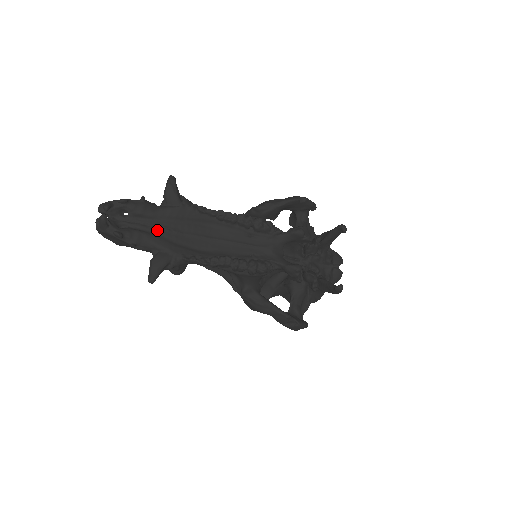
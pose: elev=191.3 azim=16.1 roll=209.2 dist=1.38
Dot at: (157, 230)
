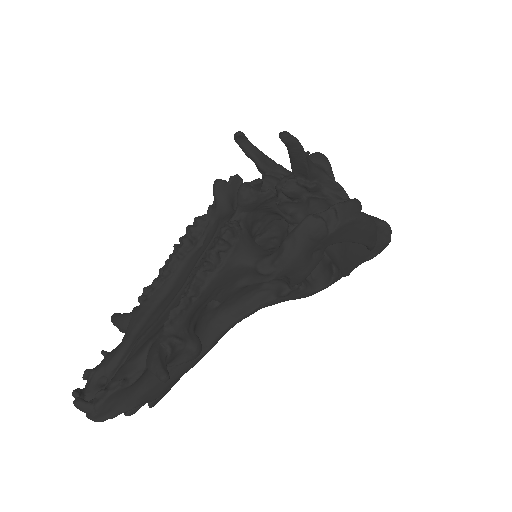
Dot at: (135, 350)
